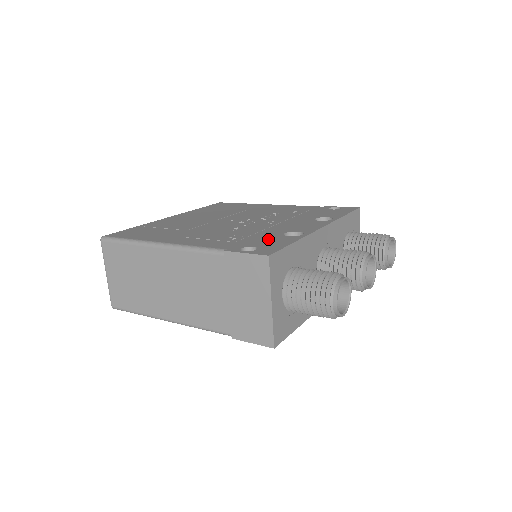
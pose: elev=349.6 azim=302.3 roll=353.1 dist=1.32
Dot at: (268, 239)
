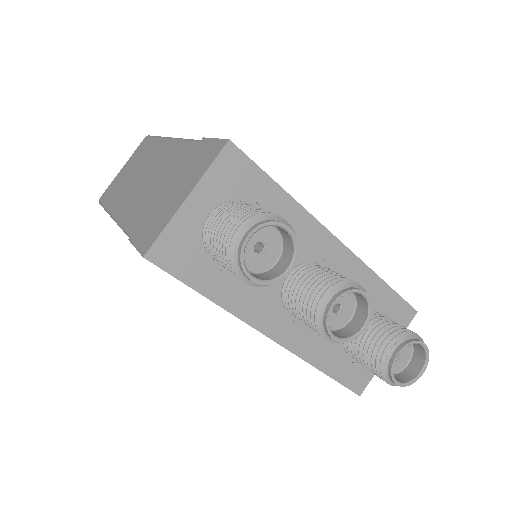
Dot at: occluded
